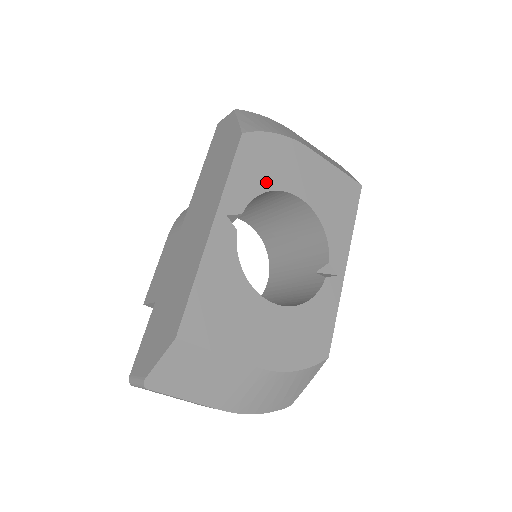
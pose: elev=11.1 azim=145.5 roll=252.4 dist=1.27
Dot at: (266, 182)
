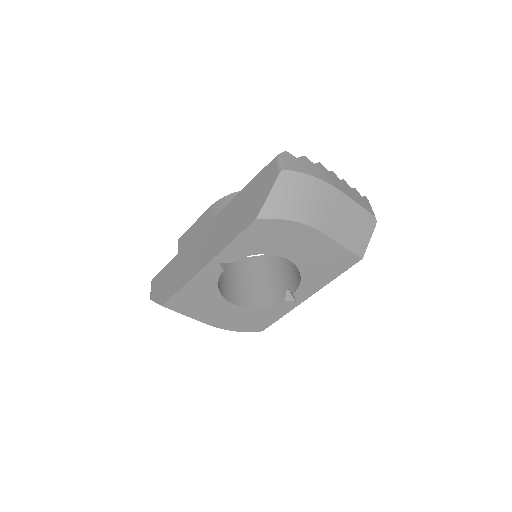
Dot at: (263, 249)
